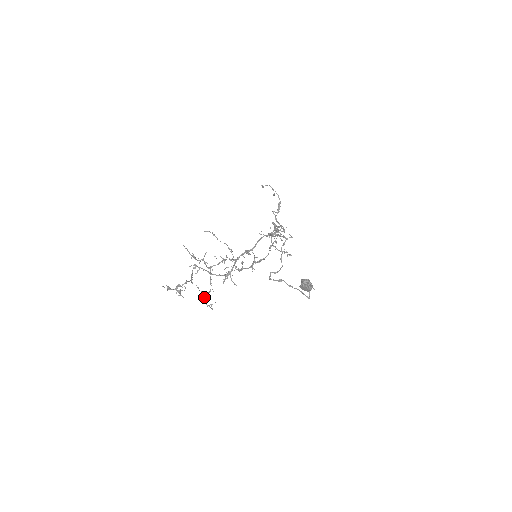
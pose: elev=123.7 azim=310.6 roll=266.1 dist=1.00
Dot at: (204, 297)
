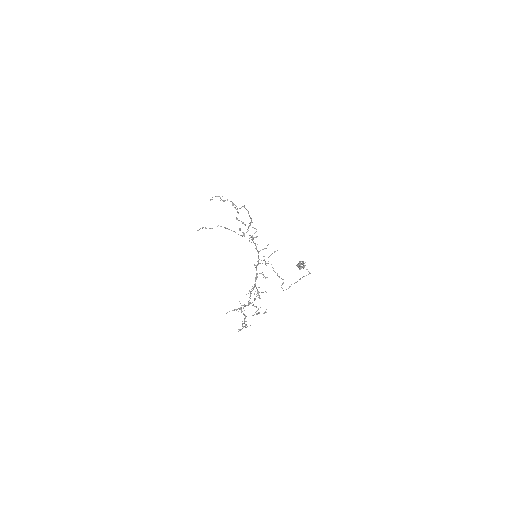
Dot at: (258, 313)
